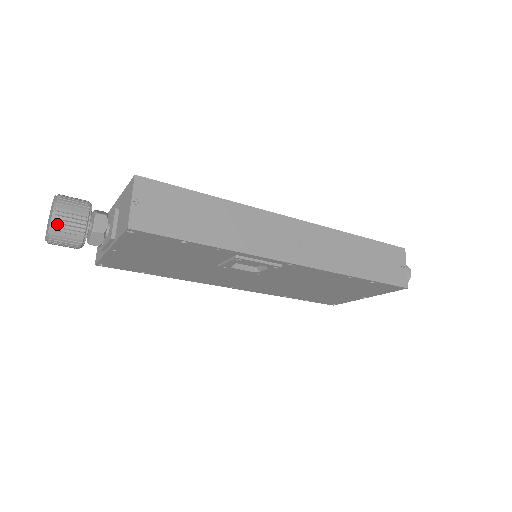
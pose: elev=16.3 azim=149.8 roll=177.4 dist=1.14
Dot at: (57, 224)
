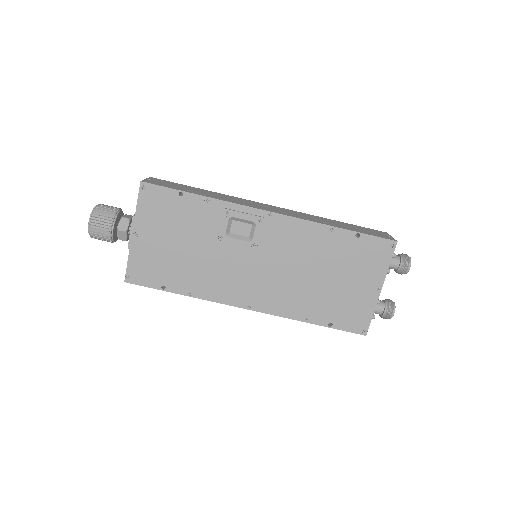
Dot at: (97, 208)
